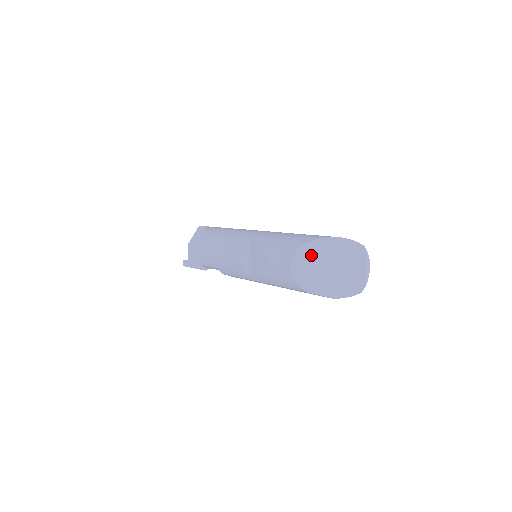
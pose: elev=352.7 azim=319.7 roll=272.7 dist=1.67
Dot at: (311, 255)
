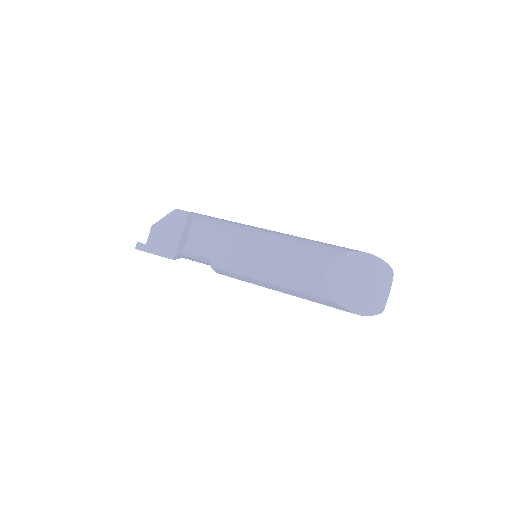
Dot at: (348, 266)
